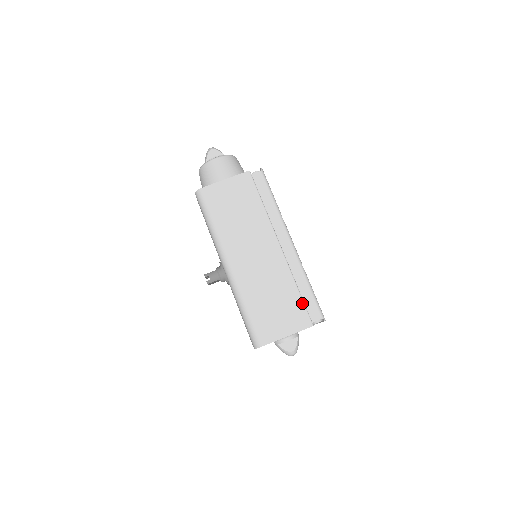
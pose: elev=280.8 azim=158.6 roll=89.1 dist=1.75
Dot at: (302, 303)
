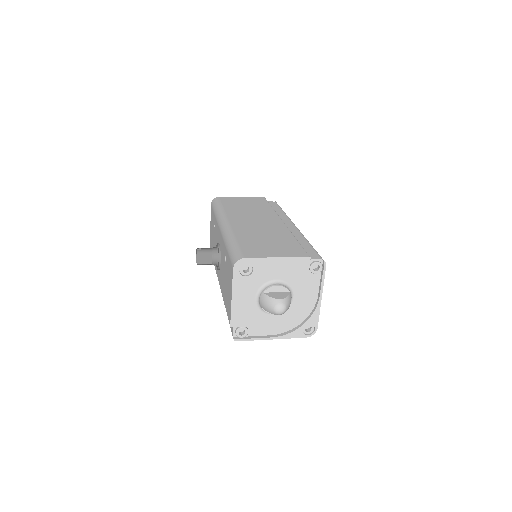
Dot at: (299, 245)
